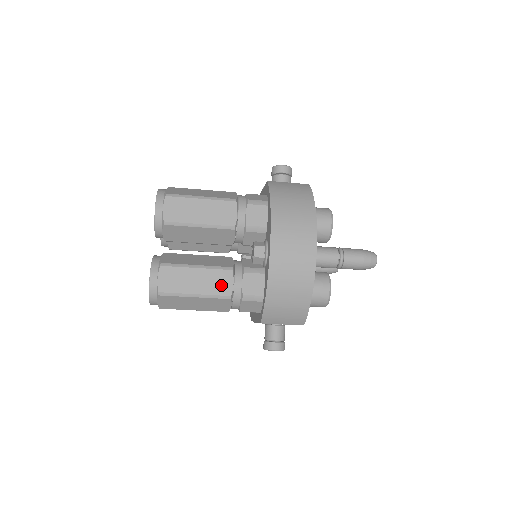
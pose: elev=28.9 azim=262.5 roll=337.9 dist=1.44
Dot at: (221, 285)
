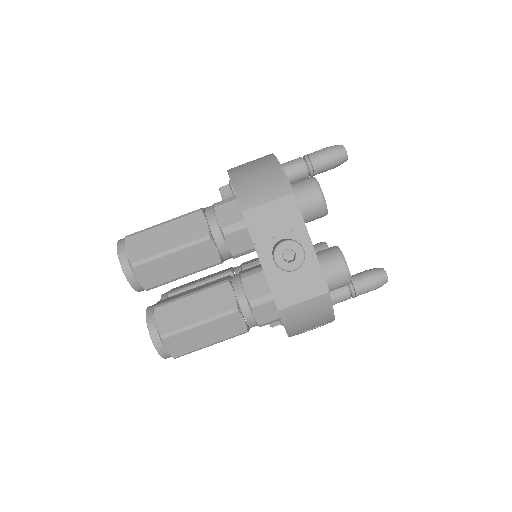
Dot at: occluded
